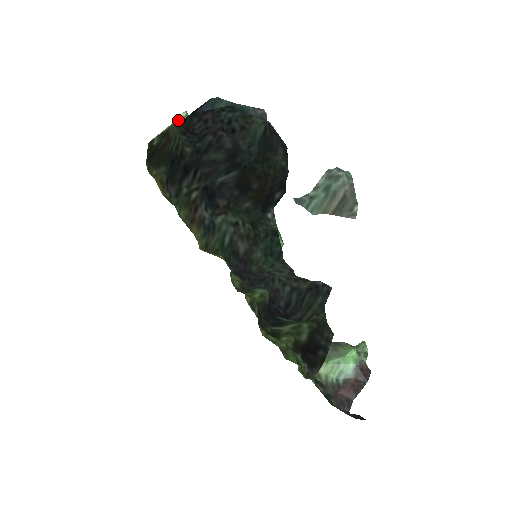
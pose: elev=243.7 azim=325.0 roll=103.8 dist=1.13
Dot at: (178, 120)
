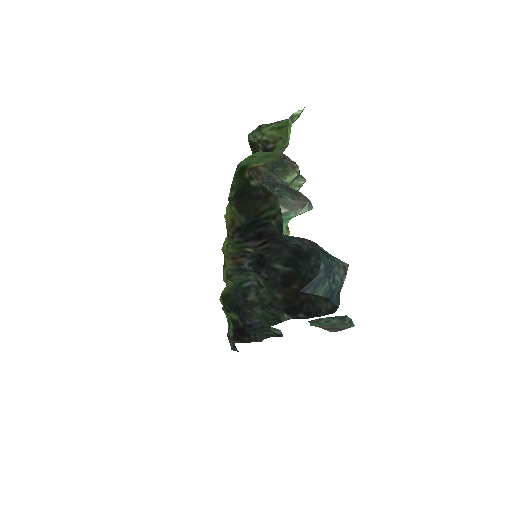
Dot at: occluded
